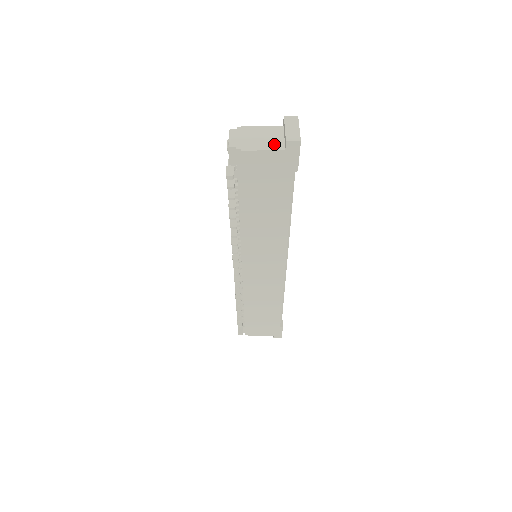
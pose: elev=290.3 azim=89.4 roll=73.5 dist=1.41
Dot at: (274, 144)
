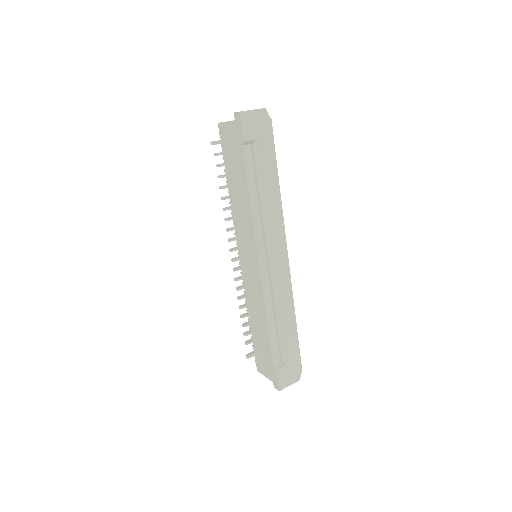
Dot at: occluded
